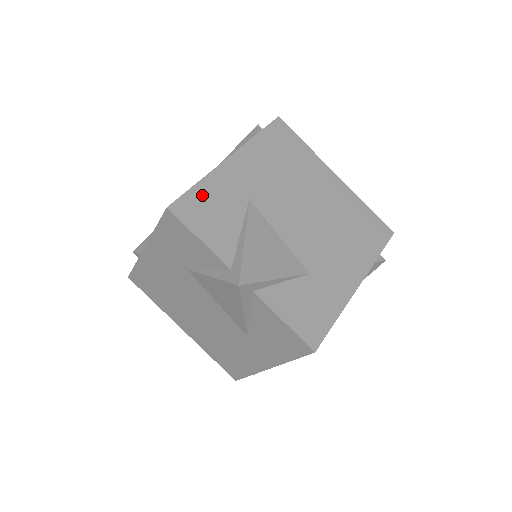
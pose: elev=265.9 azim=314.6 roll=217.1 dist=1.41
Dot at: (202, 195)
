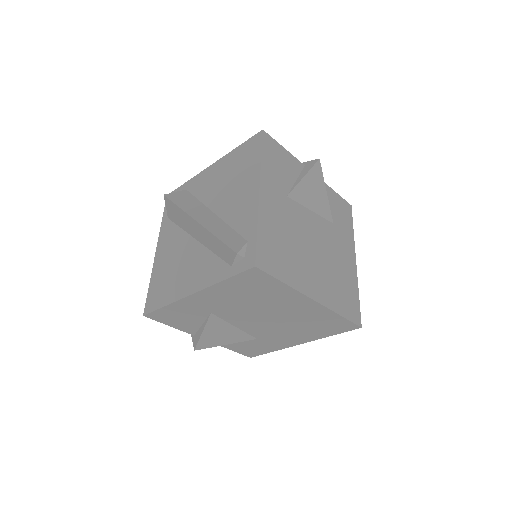
Dot at: (169, 311)
